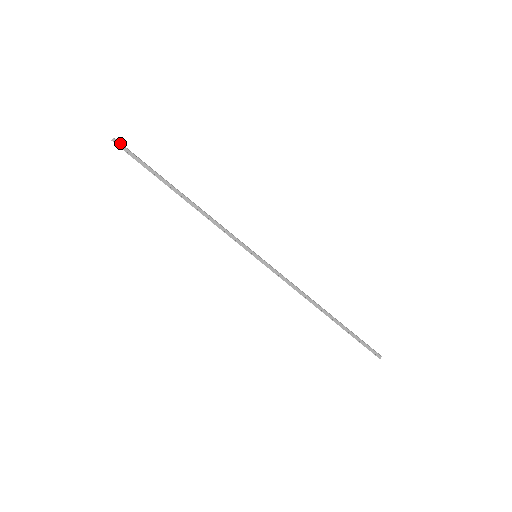
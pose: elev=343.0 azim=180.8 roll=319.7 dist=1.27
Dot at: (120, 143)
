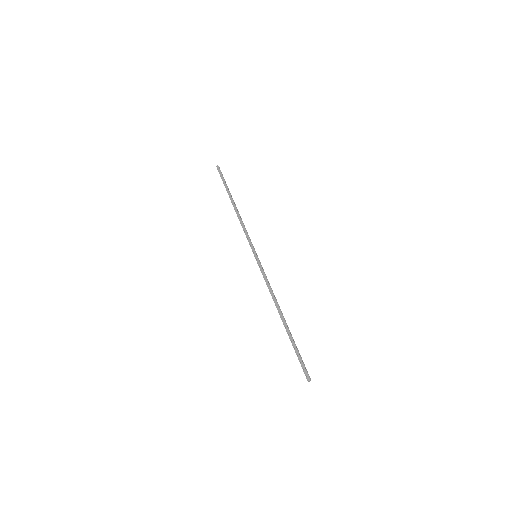
Dot at: (219, 168)
